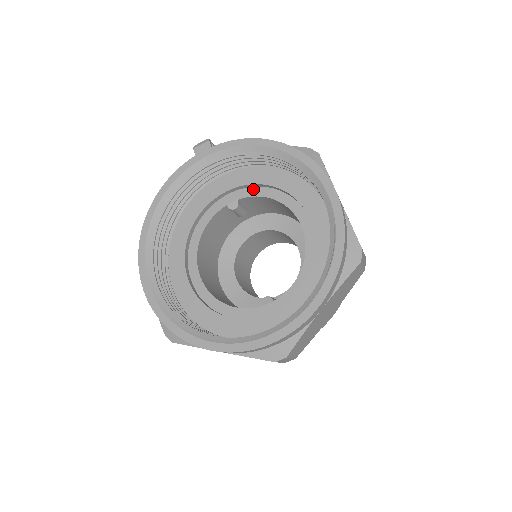
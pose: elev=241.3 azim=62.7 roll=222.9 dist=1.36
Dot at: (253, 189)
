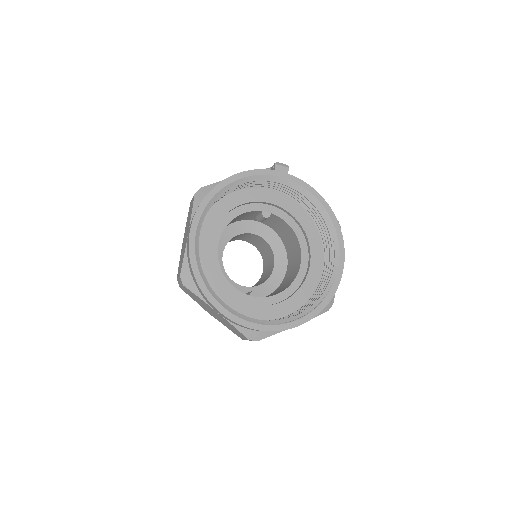
Dot at: (285, 214)
